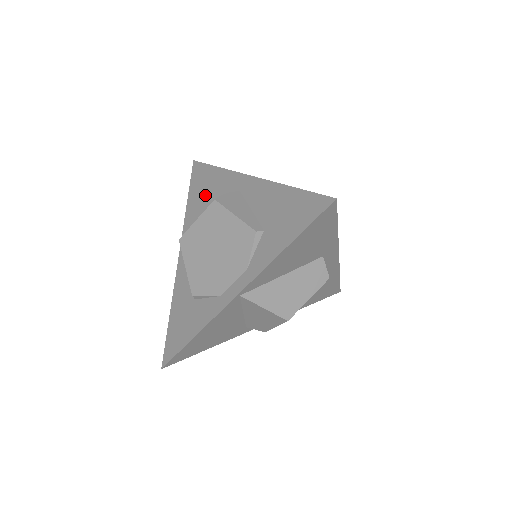
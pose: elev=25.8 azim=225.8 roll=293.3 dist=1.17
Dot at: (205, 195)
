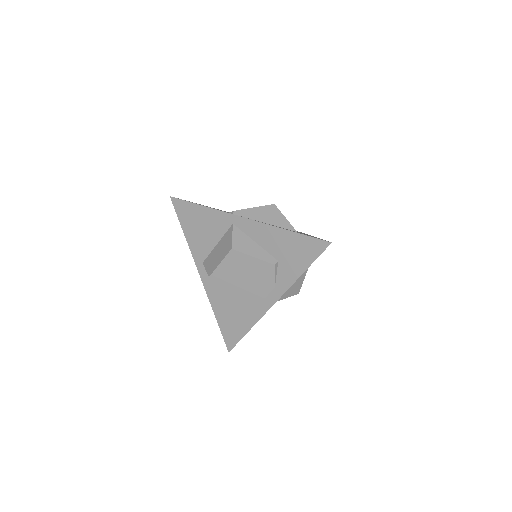
Dot at: (203, 230)
